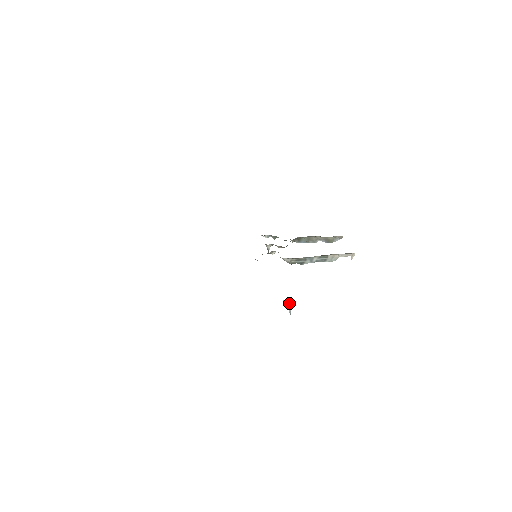
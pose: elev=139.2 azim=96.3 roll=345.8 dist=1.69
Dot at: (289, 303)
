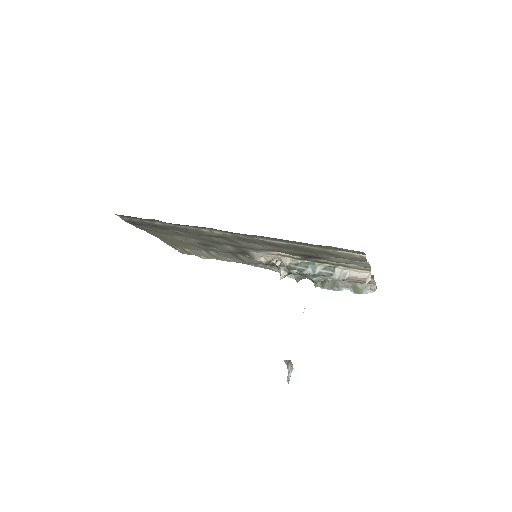
Dot at: (290, 364)
